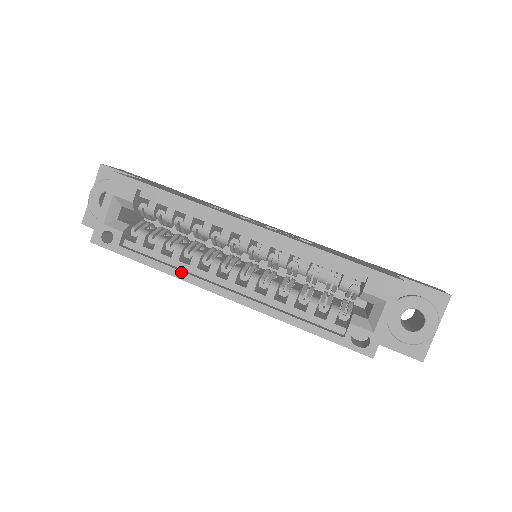
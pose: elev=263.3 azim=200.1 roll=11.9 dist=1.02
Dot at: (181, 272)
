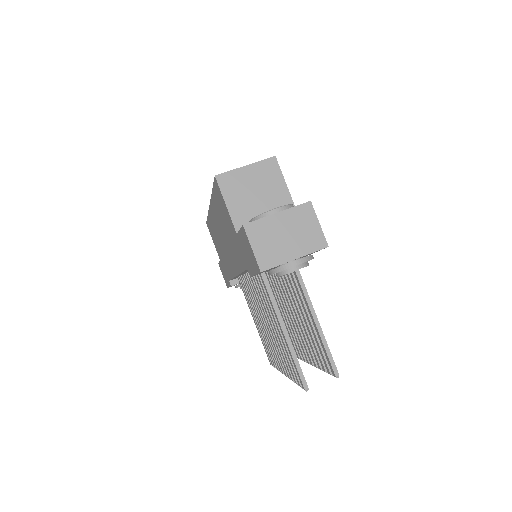
Dot at: occluded
